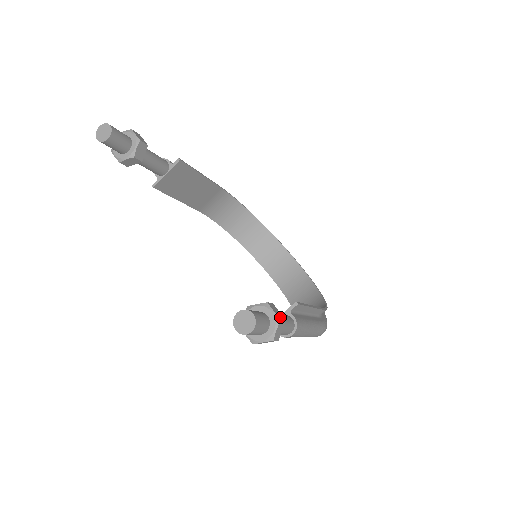
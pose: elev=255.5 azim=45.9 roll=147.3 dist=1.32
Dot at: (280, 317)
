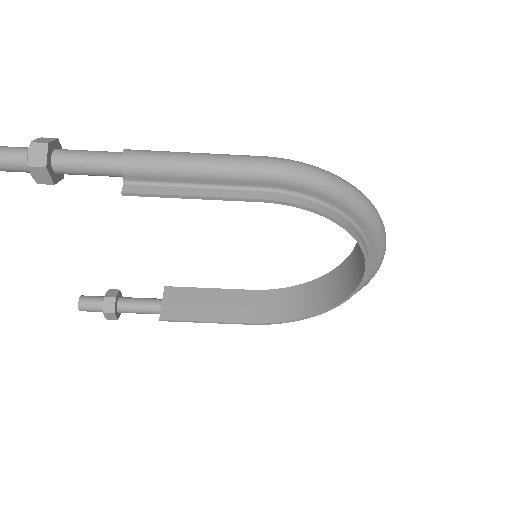
Dot at: occluded
